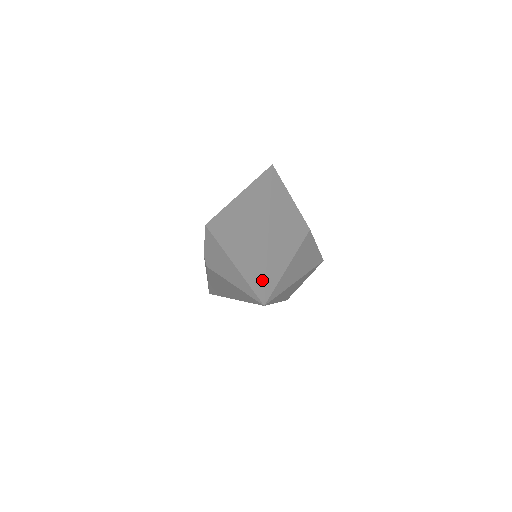
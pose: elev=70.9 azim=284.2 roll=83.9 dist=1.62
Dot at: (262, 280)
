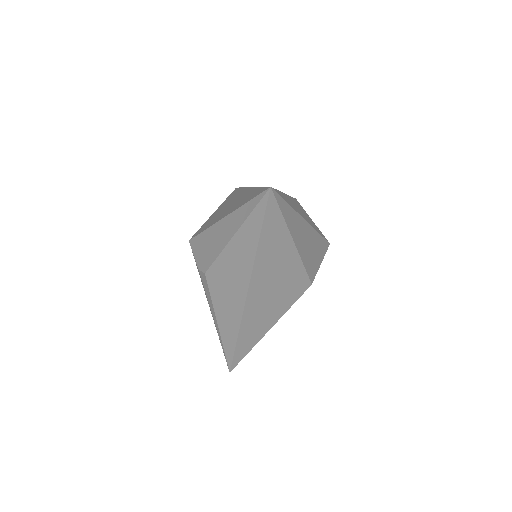
Dot at: (260, 190)
